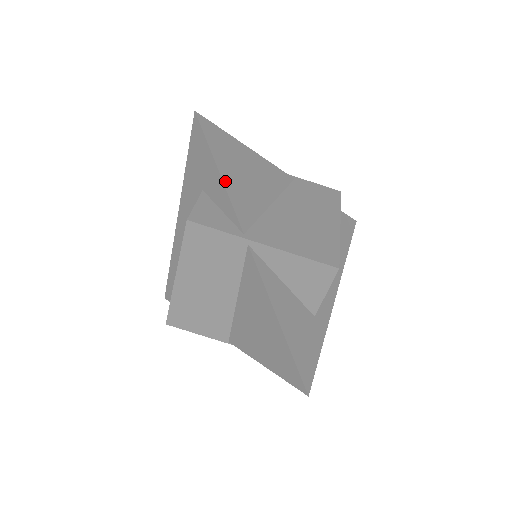
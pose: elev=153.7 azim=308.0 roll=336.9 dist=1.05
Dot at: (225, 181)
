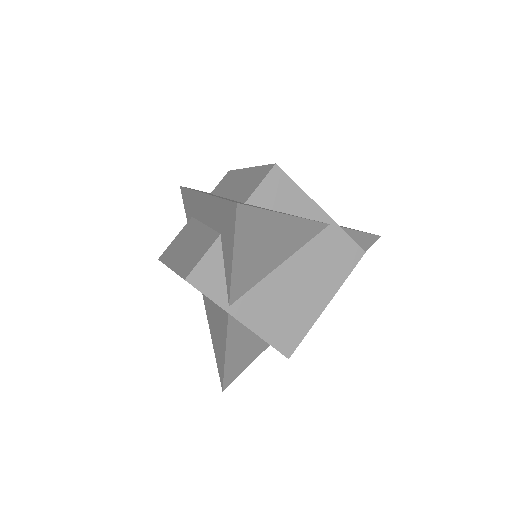
Dot at: (235, 266)
